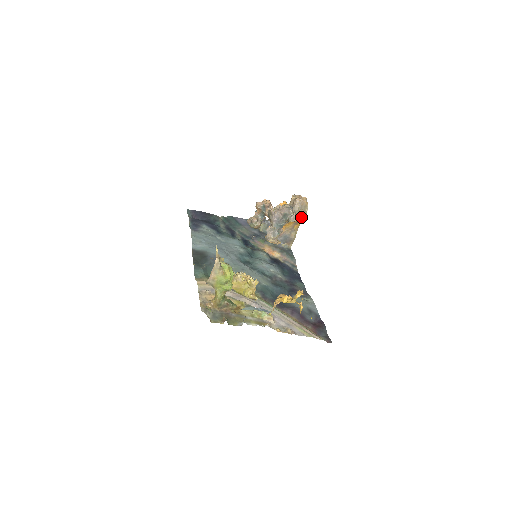
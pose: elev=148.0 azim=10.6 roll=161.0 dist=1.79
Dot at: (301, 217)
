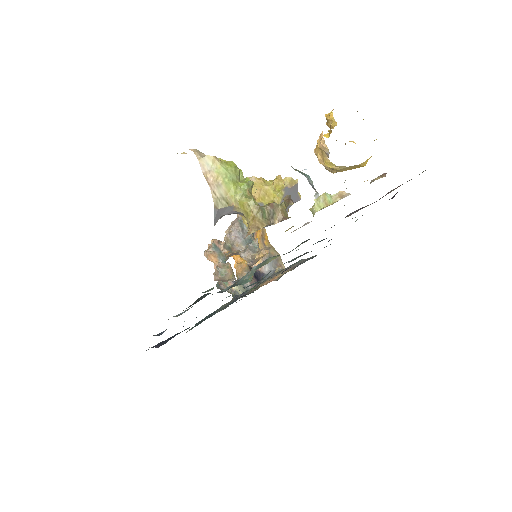
Dot at: occluded
